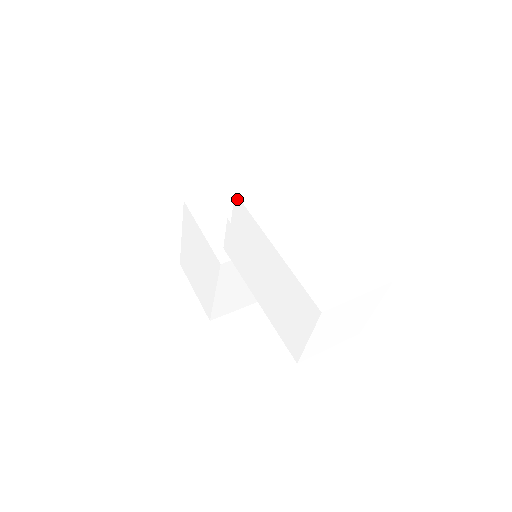
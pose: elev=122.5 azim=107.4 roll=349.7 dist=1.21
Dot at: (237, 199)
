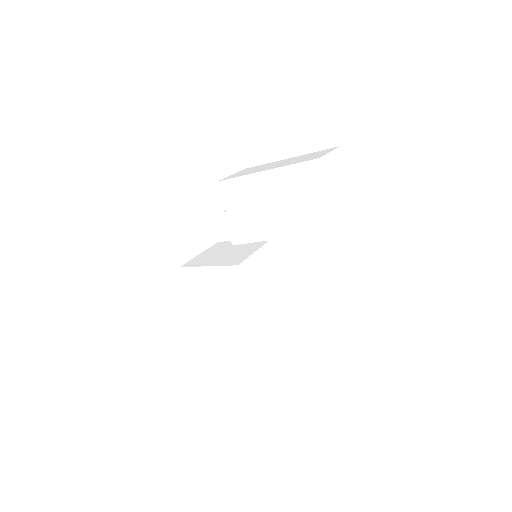
Dot at: (221, 183)
